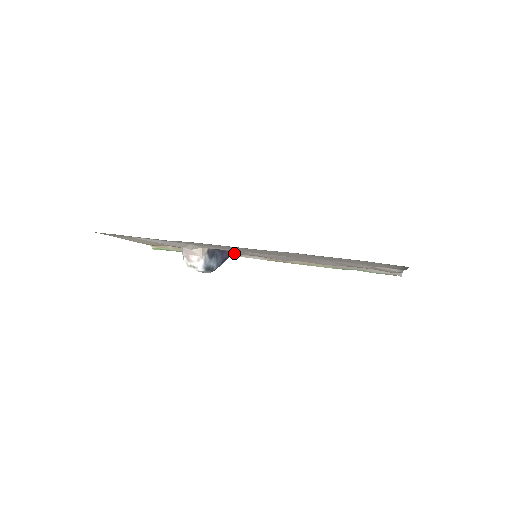
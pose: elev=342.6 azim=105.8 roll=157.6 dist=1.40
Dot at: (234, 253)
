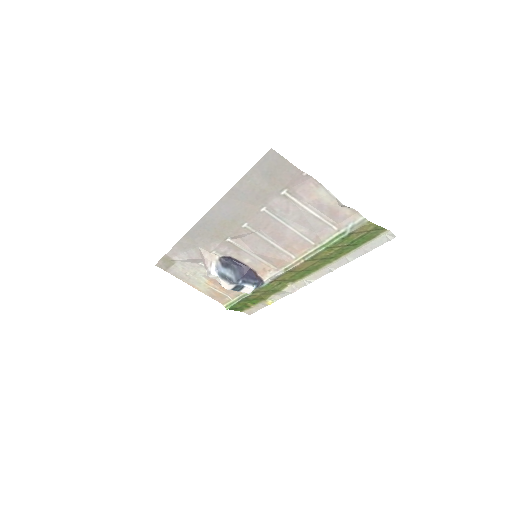
Dot at: (255, 272)
